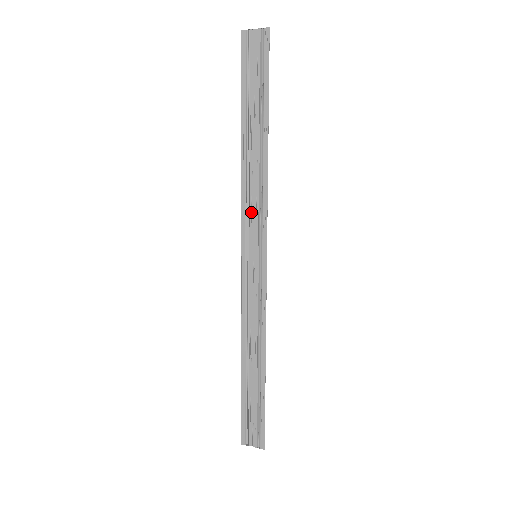
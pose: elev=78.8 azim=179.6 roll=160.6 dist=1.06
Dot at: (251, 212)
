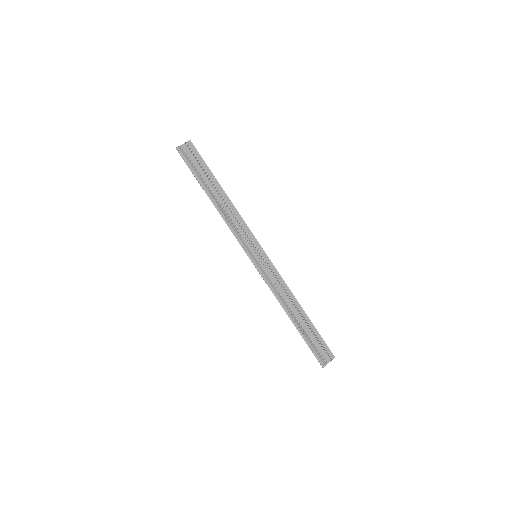
Dot at: (240, 233)
